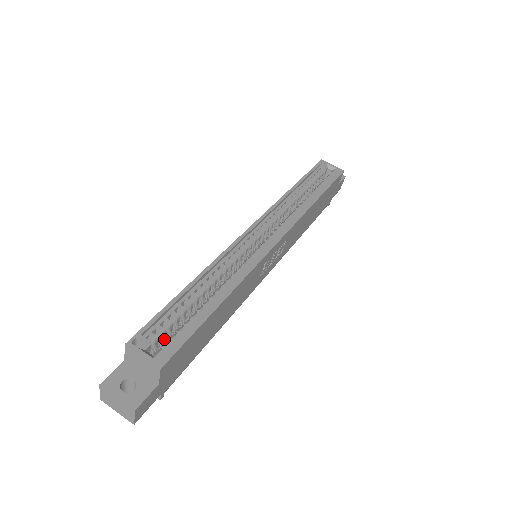
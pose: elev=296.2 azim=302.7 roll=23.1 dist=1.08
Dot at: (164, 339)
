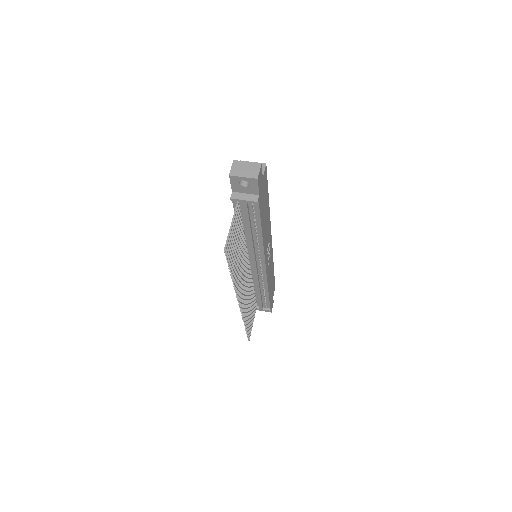
Dot at: occluded
